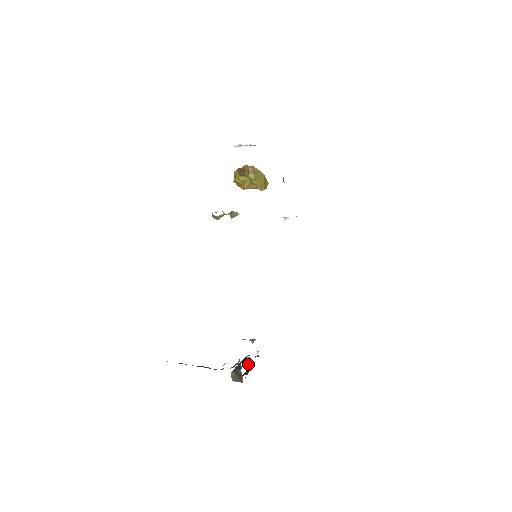
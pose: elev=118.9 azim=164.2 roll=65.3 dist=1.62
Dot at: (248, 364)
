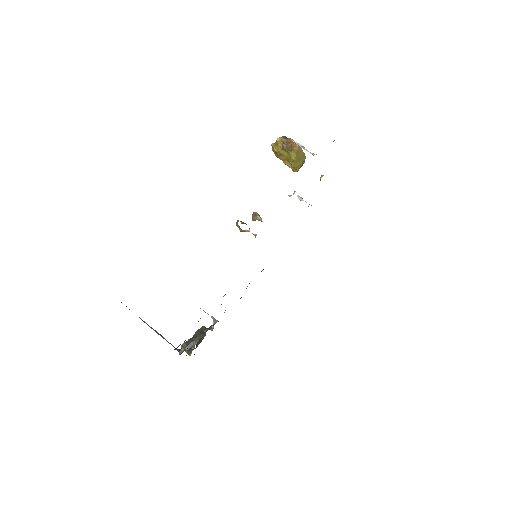
Dot at: occluded
